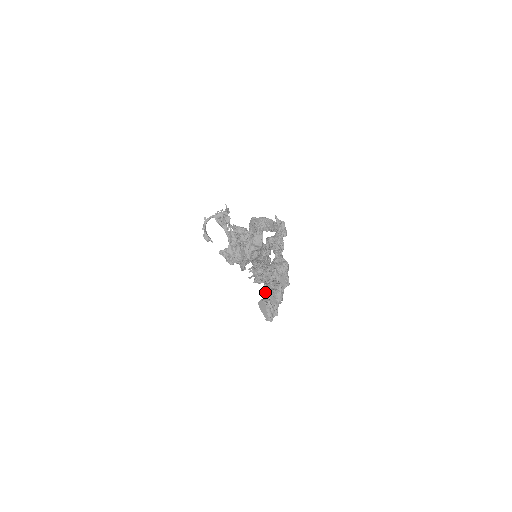
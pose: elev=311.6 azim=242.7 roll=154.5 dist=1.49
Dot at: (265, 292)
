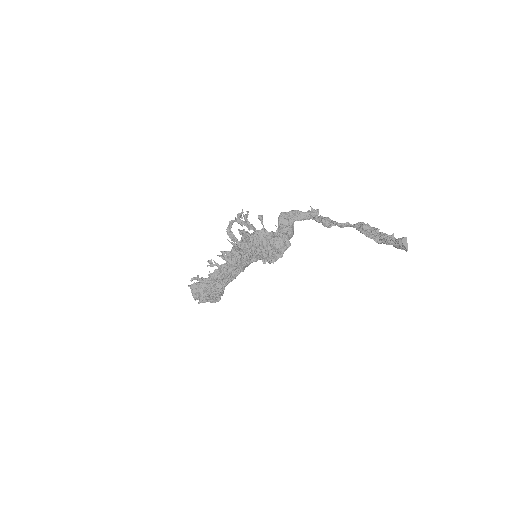
Dot at: (388, 237)
